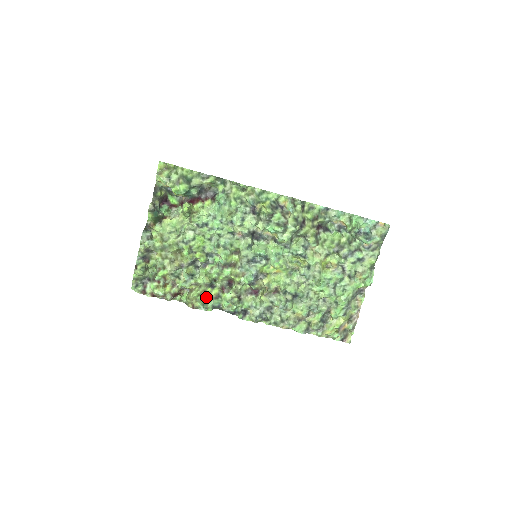
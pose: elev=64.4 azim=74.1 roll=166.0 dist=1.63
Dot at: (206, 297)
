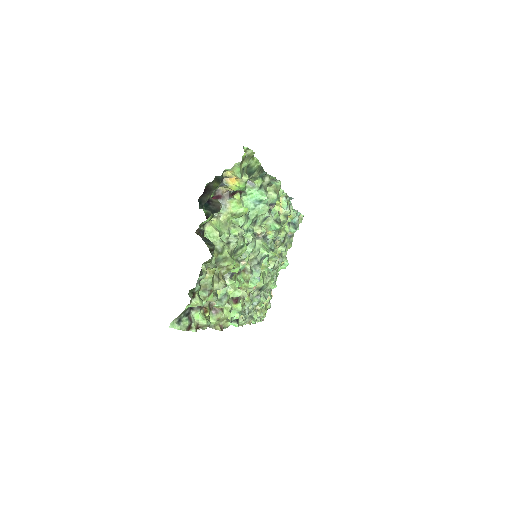
Dot at: occluded
